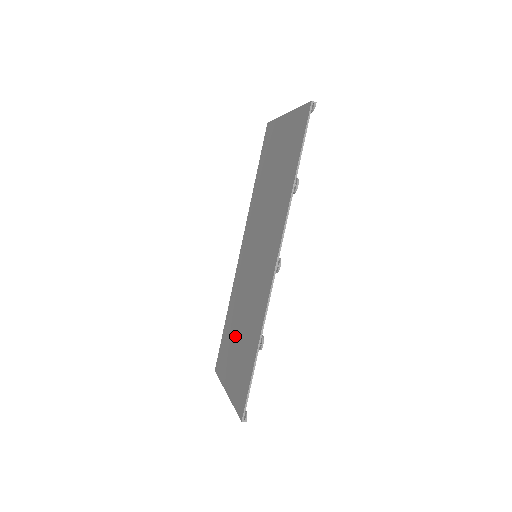
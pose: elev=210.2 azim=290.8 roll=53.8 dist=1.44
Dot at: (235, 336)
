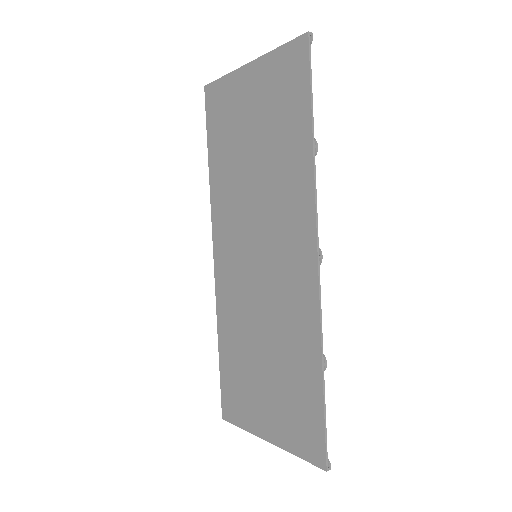
Dot at: (255, 366)
